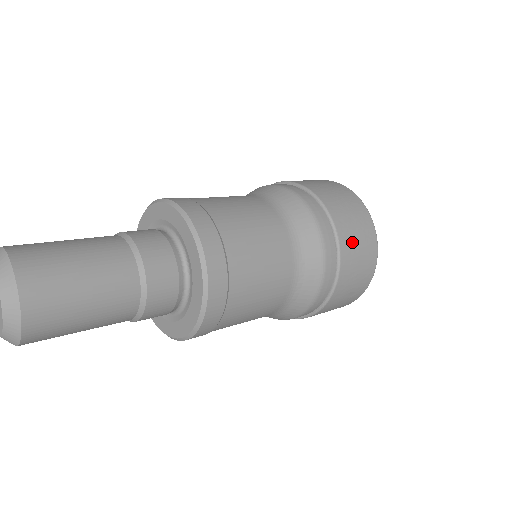
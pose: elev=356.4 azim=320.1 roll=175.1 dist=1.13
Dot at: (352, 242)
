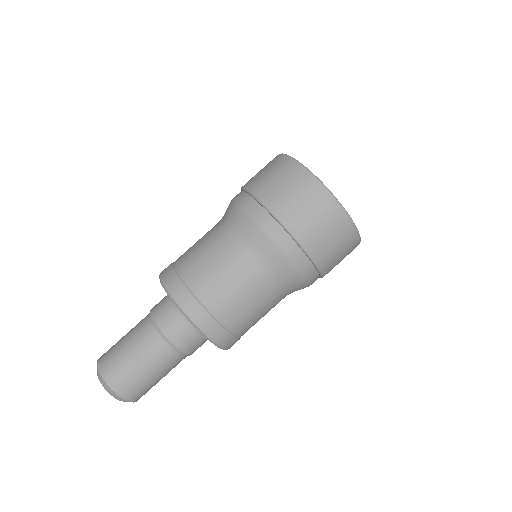
Dot at: (333, 261)
